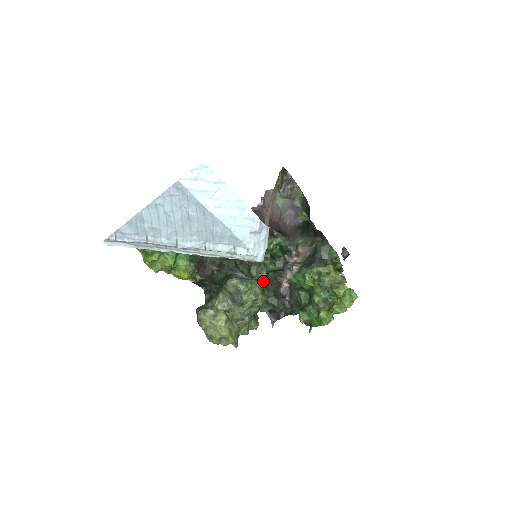
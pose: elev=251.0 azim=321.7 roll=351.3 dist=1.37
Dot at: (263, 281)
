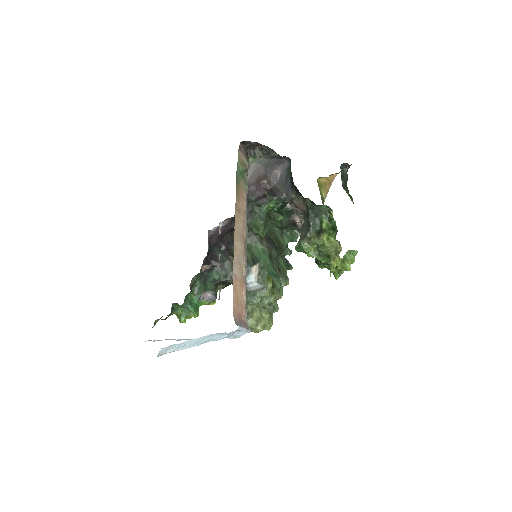
Dot at: (280, 227)
